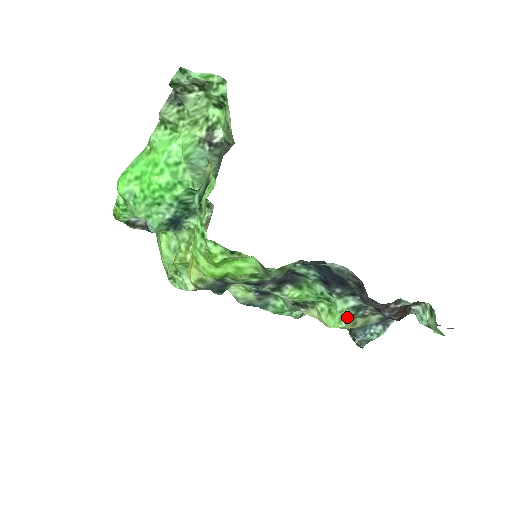
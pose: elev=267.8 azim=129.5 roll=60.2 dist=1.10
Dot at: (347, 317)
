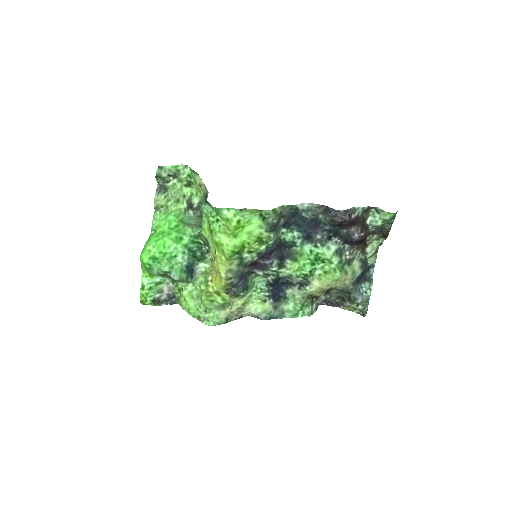
Dot at: (337, 266)
